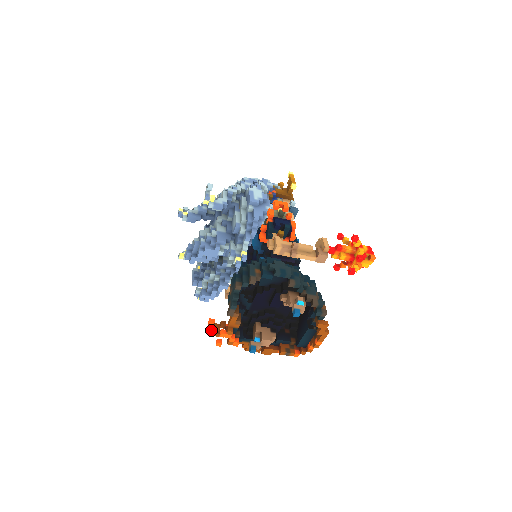
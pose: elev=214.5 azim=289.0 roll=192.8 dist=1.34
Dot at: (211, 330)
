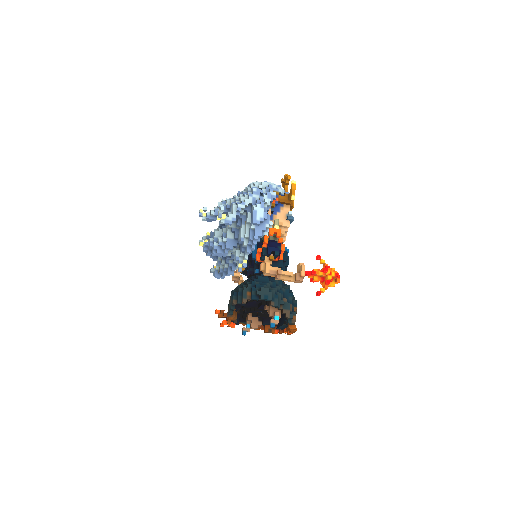
Dot at: occluded
